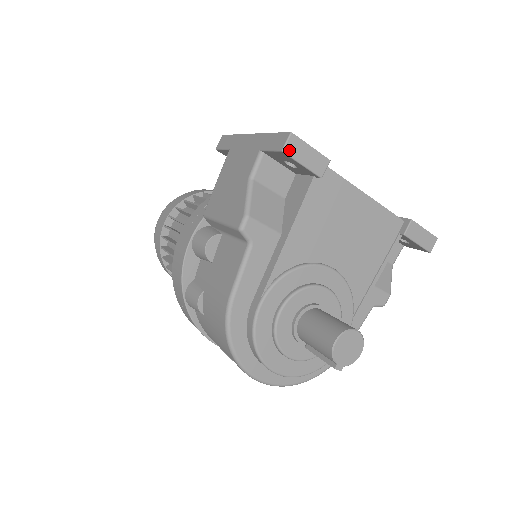
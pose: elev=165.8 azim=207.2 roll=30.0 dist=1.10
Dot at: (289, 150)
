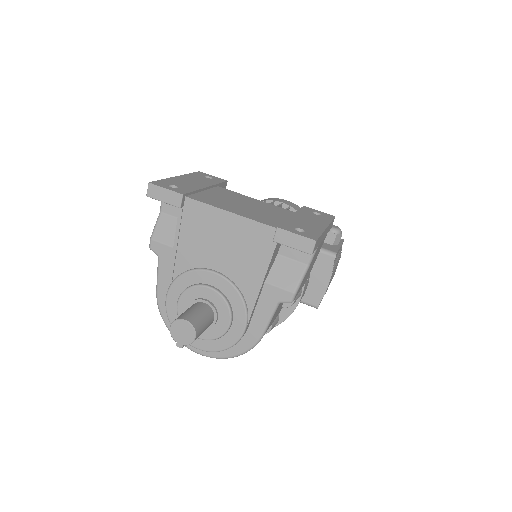
Dot at: (151, 194)
